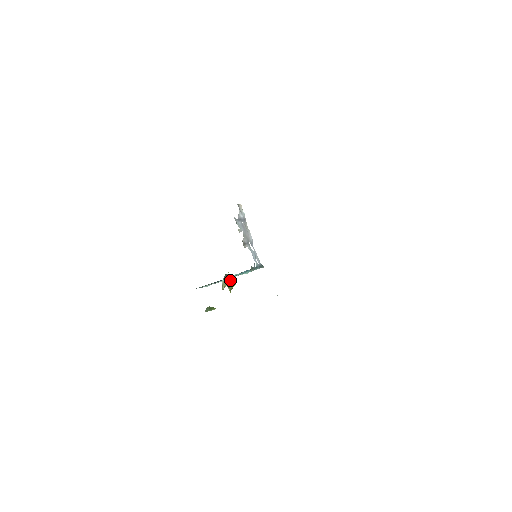
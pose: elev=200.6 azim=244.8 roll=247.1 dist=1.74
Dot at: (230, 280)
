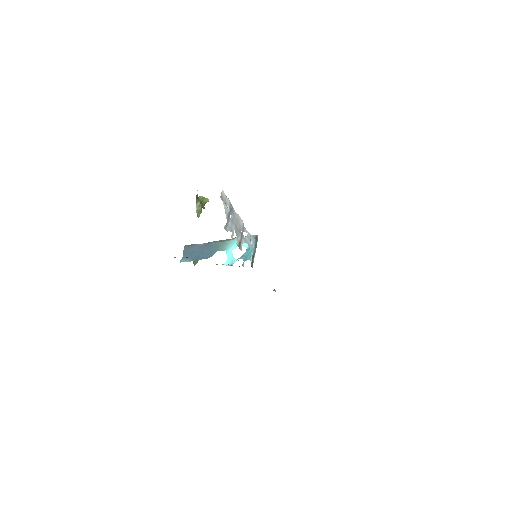
Dot at: (202, 201)
